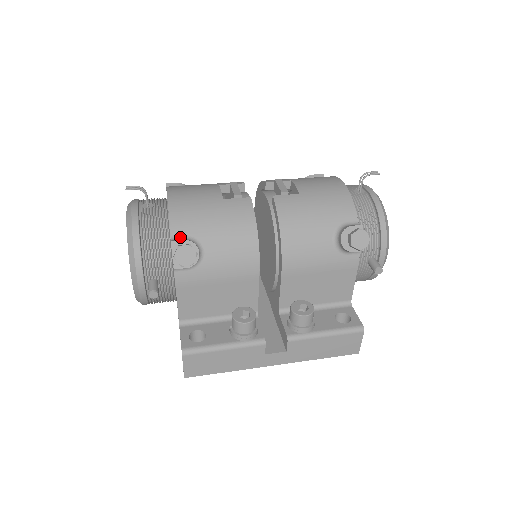
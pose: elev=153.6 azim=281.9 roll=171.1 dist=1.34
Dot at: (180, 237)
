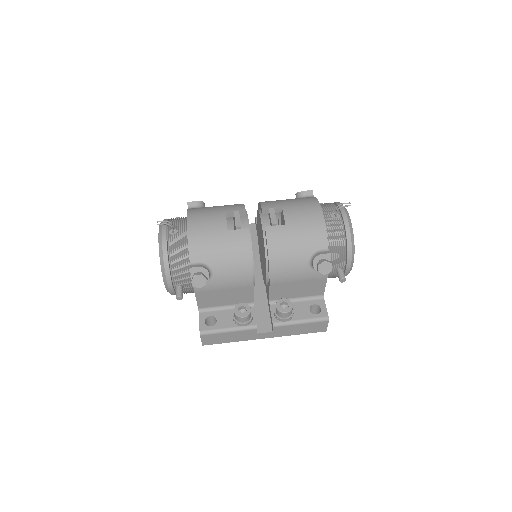
Dot at: (196, 262)
